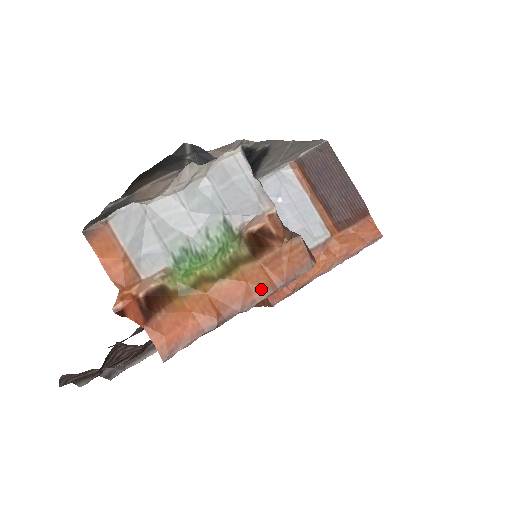
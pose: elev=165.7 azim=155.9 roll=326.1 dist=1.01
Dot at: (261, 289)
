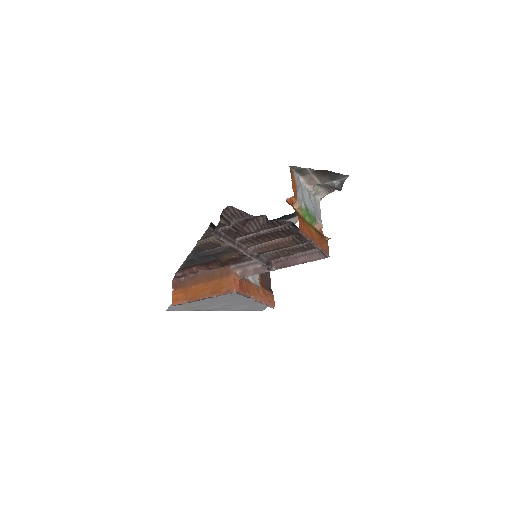
Dot at: (320, 245)
